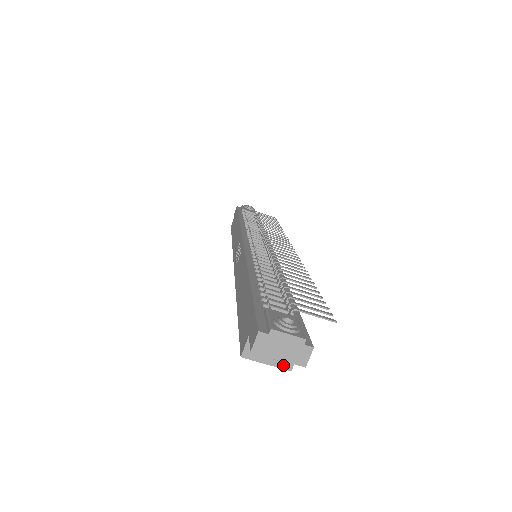
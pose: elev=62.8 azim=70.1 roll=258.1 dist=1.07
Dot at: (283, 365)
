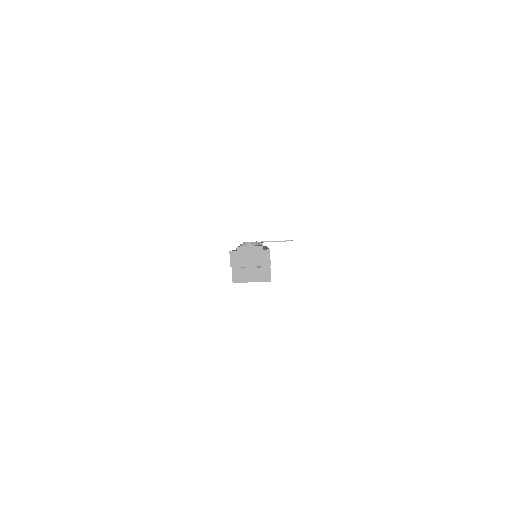
Dot at: (263, 279)
